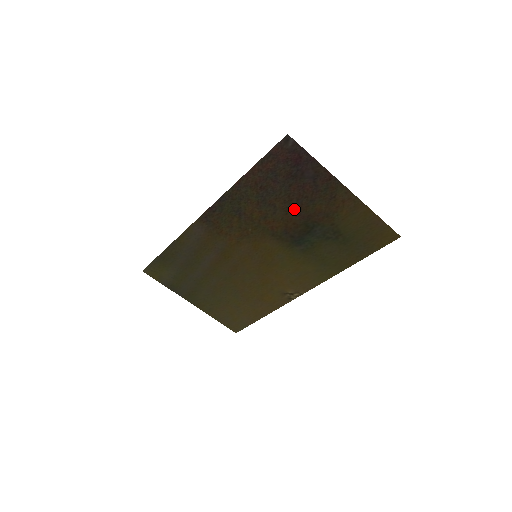
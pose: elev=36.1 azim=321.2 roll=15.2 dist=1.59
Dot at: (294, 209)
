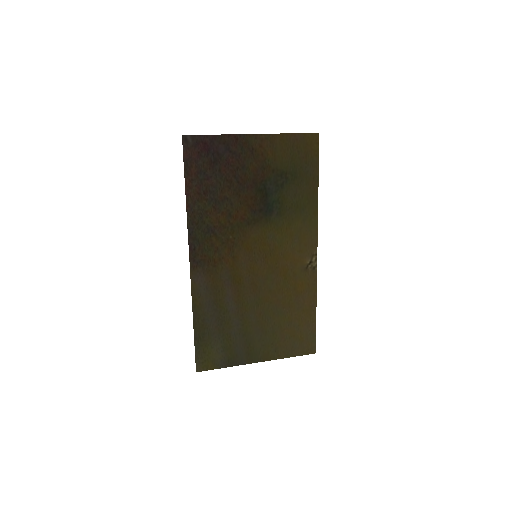
Dot at: (240, 187)
